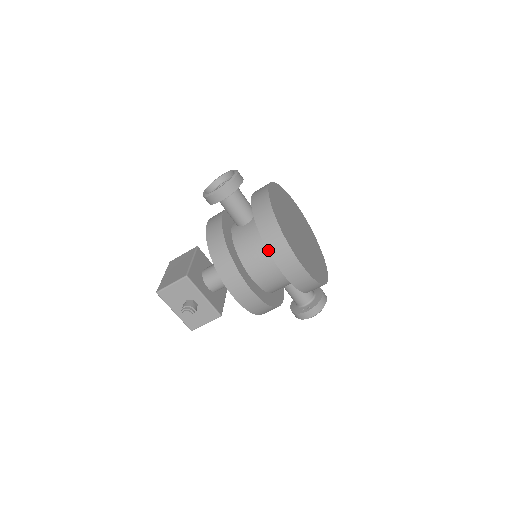
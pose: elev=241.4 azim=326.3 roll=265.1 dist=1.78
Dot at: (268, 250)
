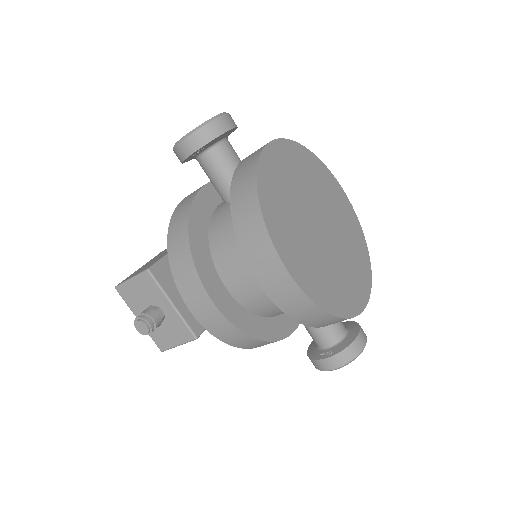
Dot at: (238, 240)
